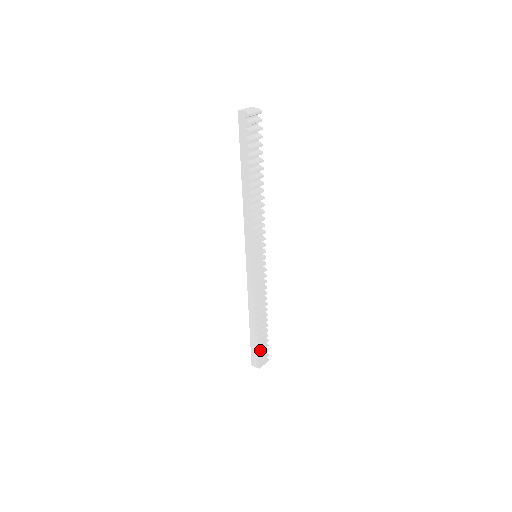
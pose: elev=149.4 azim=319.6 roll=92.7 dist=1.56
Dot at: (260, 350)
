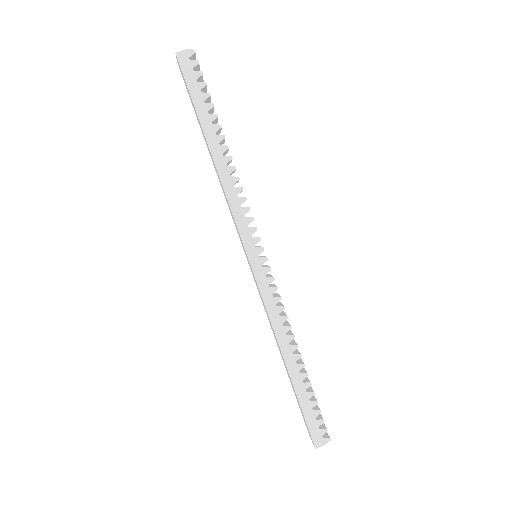
Dot at: (317, 408)
